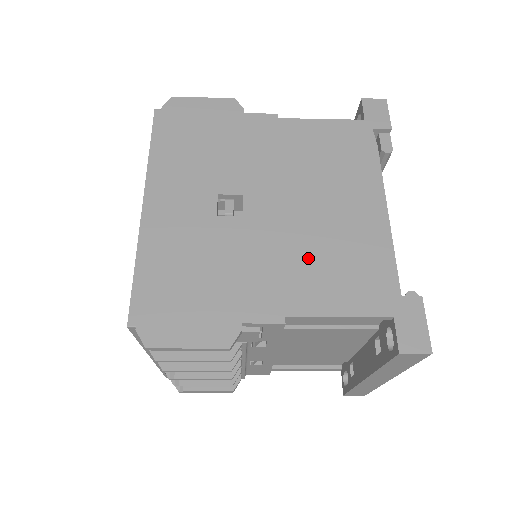
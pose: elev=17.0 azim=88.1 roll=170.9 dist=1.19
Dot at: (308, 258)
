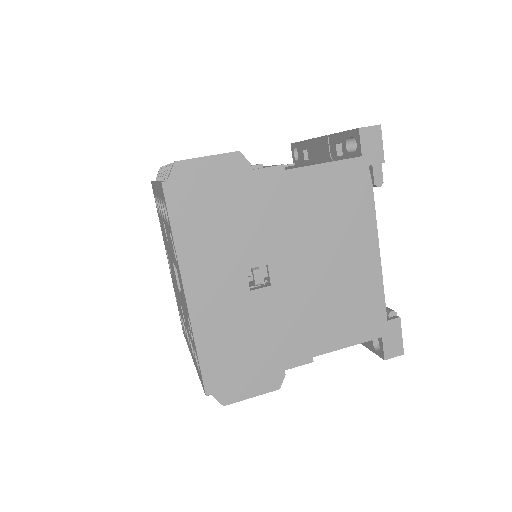
Dot at: (324, 309)
